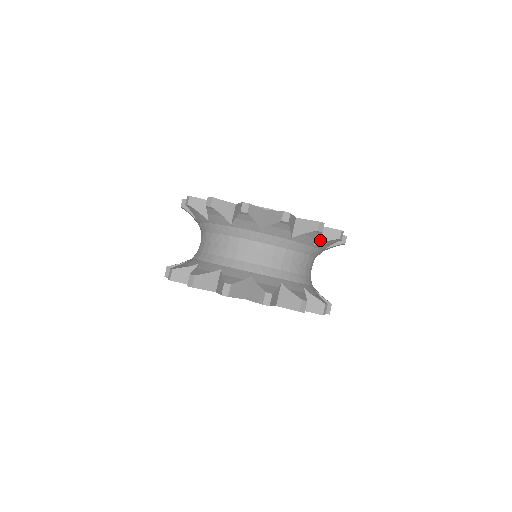
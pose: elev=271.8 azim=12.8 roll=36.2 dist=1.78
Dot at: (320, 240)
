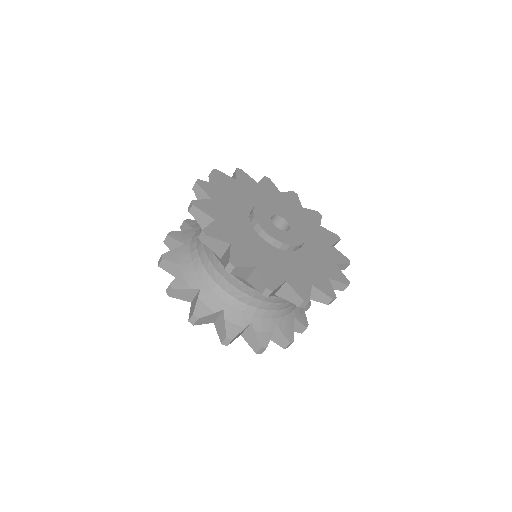
Dot at: occluded
